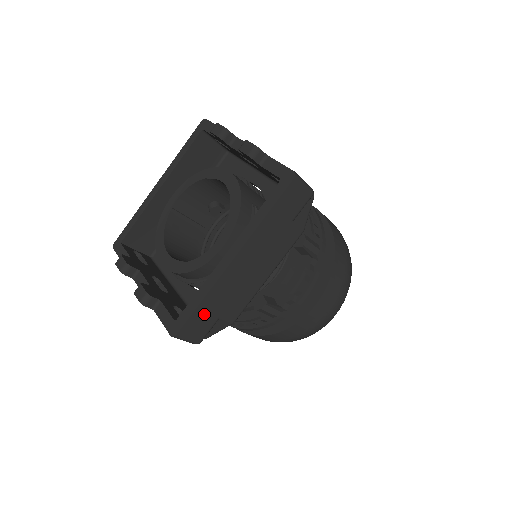
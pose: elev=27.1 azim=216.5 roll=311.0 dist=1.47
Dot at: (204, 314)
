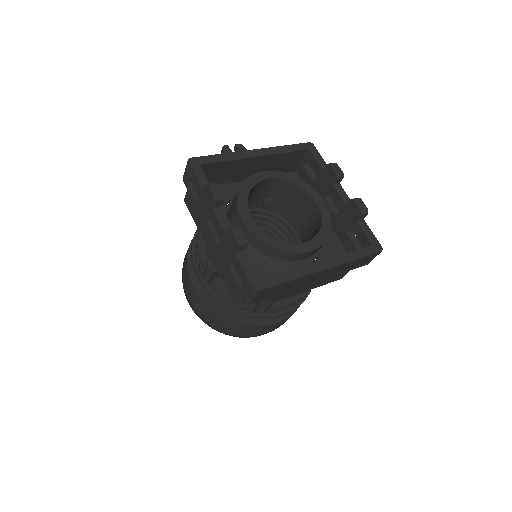
Dot at: (278, 289)
